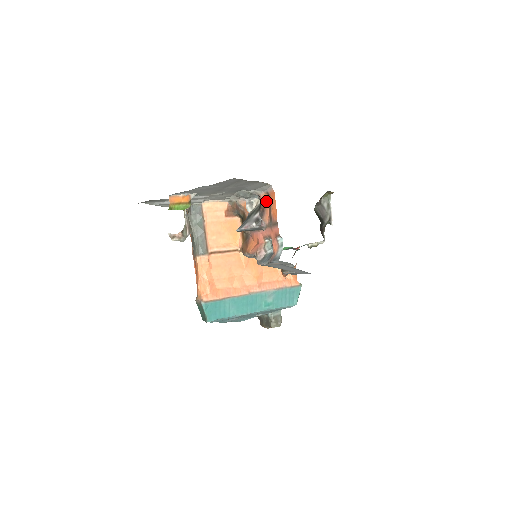
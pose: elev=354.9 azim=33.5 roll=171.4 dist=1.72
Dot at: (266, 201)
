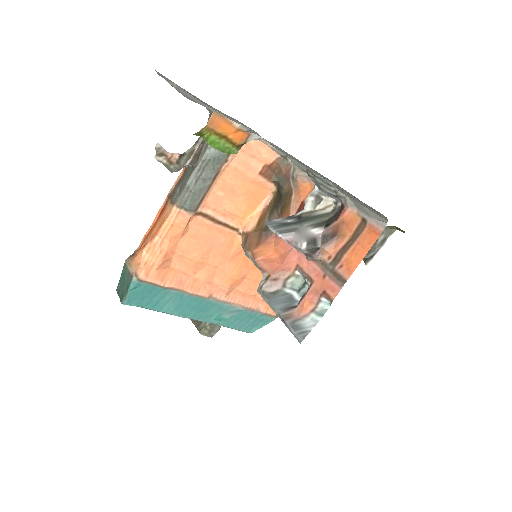
Dot at: (350, 226)
